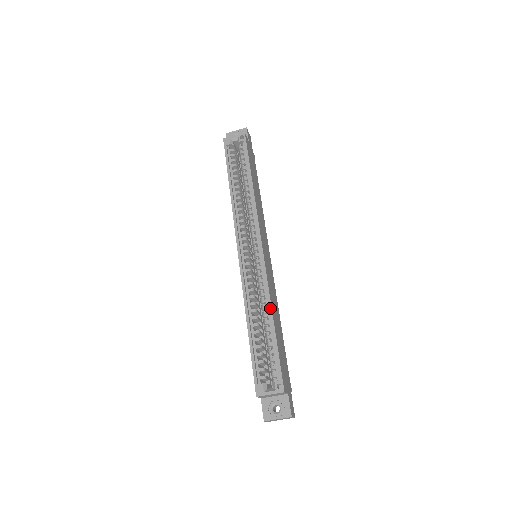
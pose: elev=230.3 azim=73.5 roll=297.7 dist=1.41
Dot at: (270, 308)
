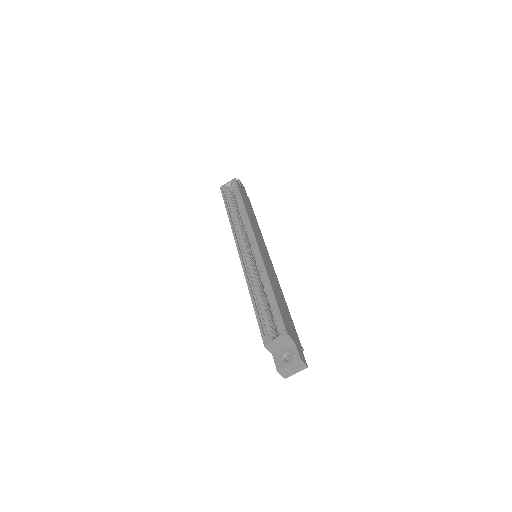
Dot at: (268, 279)
